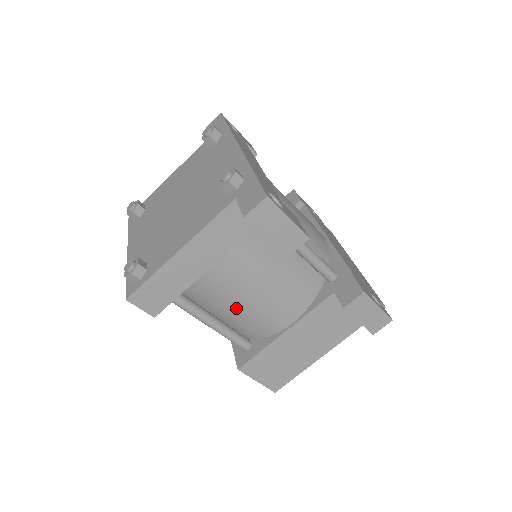
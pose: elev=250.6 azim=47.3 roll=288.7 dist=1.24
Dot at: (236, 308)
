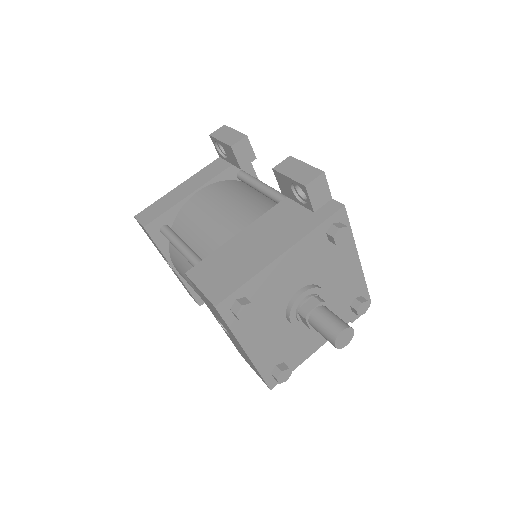
Dot at: (204, 226)
